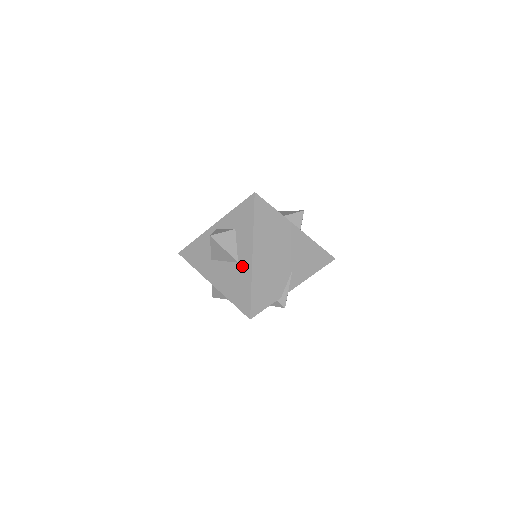
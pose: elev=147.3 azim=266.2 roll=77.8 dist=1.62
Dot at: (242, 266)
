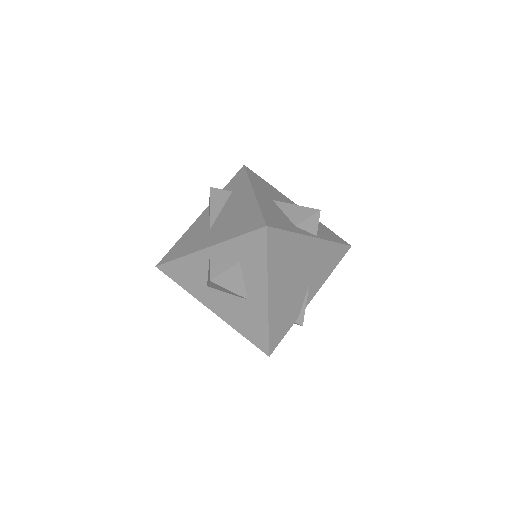
Dot at: (254, 305)
